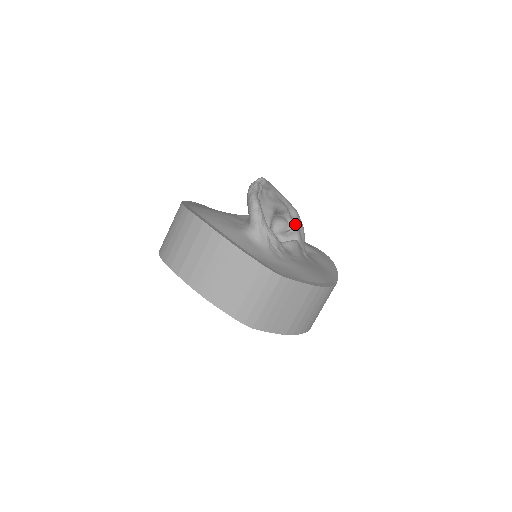
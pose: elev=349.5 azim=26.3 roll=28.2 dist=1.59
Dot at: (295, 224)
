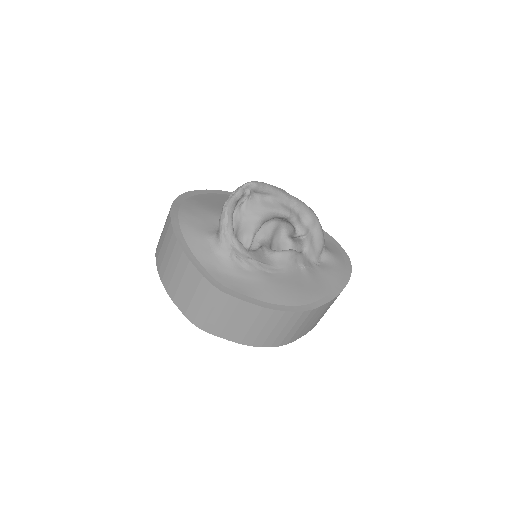
Dot at: (303, 232)
